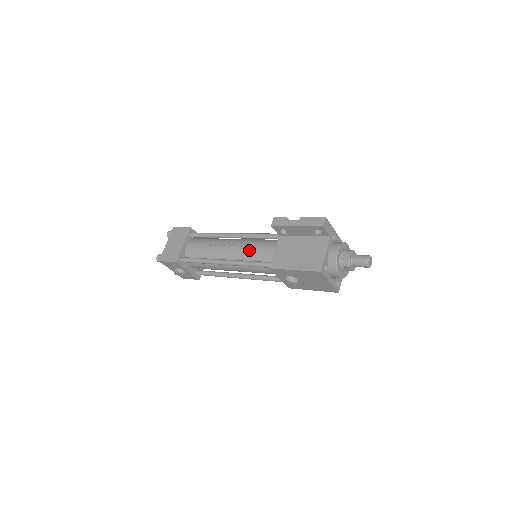
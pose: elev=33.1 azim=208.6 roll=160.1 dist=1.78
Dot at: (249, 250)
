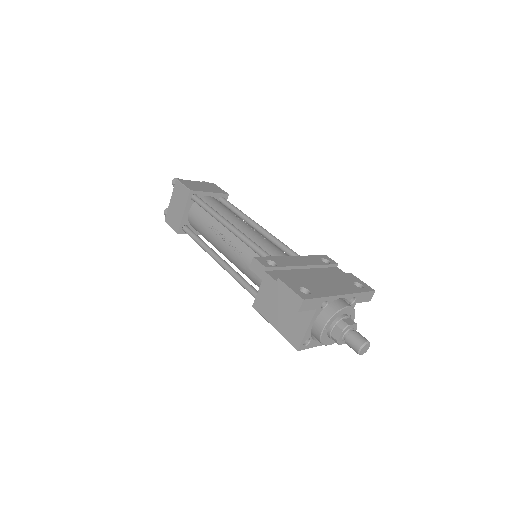
Dot at: (240, 261)
